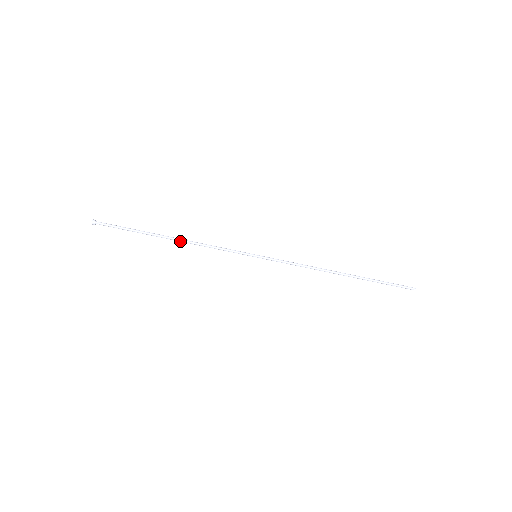
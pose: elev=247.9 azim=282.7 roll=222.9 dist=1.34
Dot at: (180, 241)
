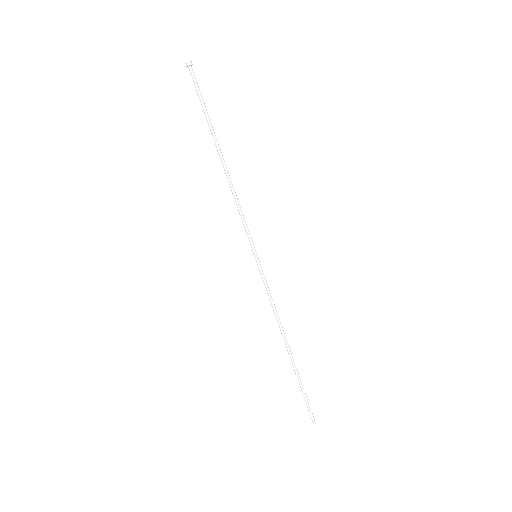
Dot at: (225, 169)
